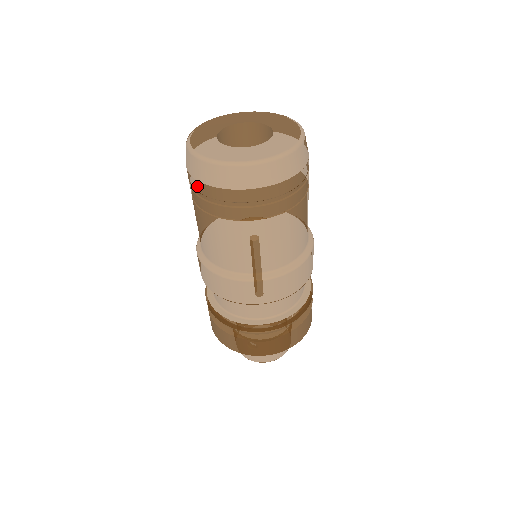
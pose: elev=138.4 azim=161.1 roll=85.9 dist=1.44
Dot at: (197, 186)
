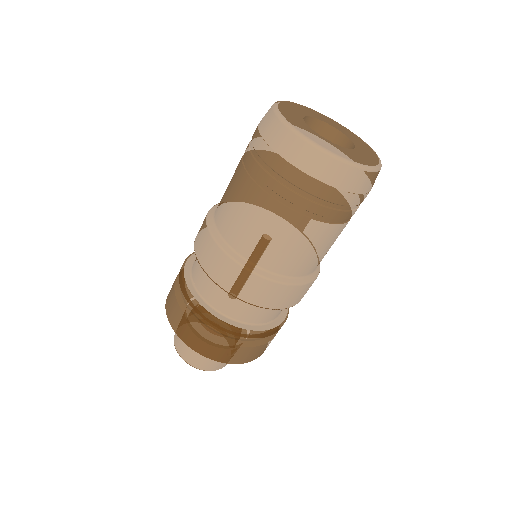
Dot at: (330, 194)
